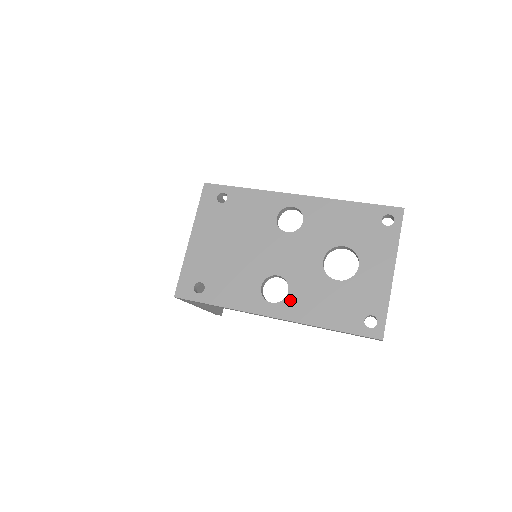
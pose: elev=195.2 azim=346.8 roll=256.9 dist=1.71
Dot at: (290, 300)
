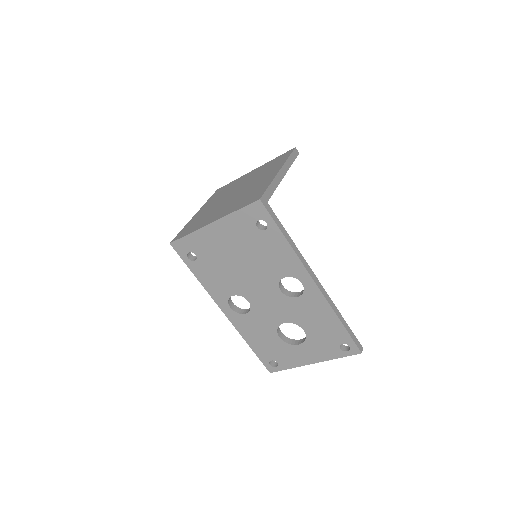
Dot at: (242, 317)
